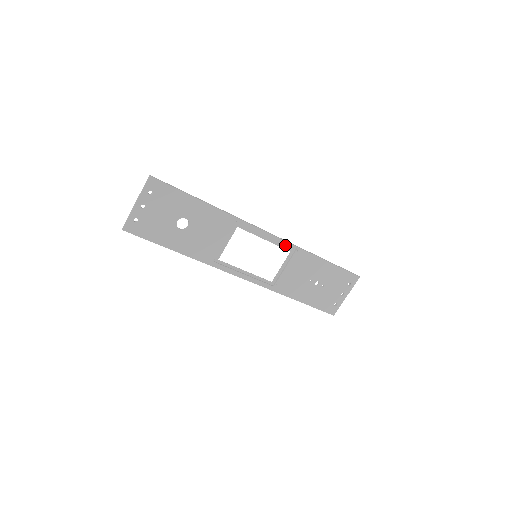
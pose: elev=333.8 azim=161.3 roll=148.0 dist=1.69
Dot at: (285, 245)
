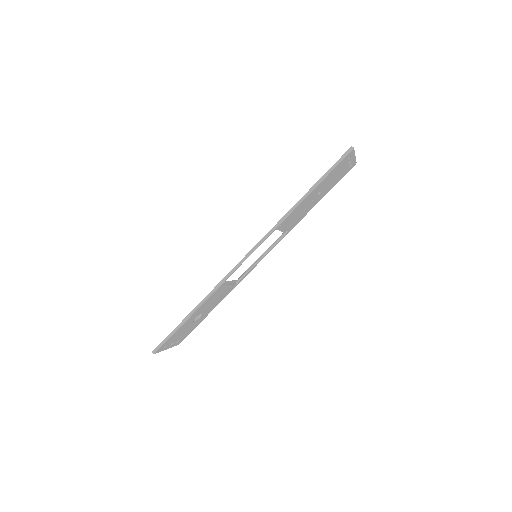
Dot at: (267, 236)
